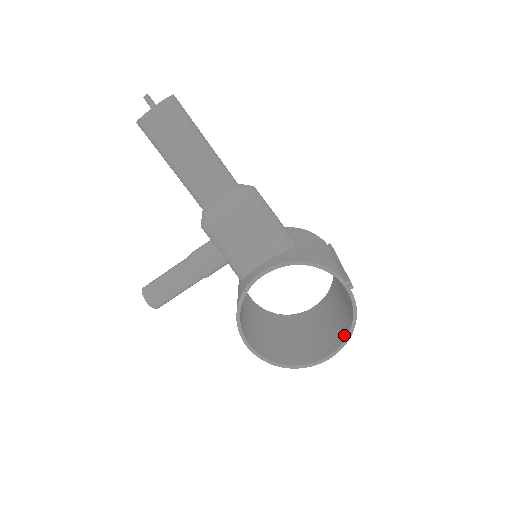
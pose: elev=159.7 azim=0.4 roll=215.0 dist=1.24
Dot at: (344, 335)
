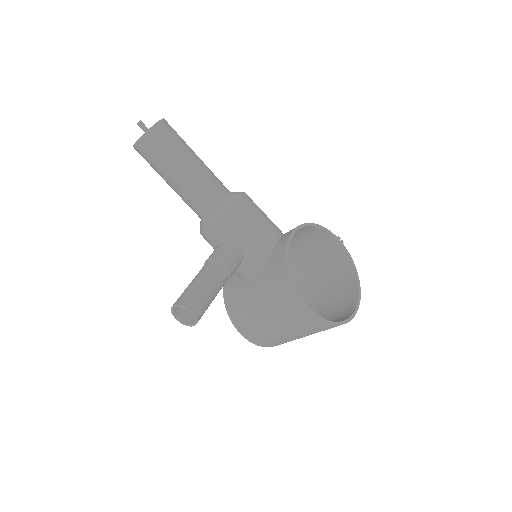
Dot at: (354, 288)
